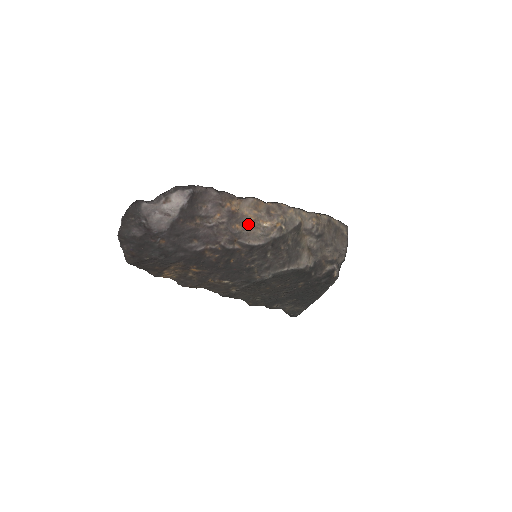
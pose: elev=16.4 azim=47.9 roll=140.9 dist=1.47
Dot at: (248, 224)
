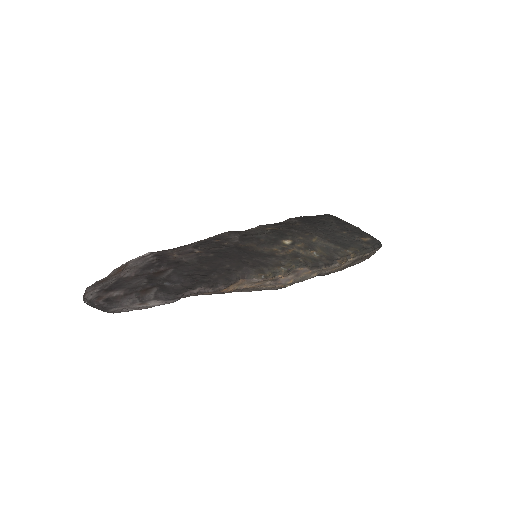
Dot at: (245, 288)
